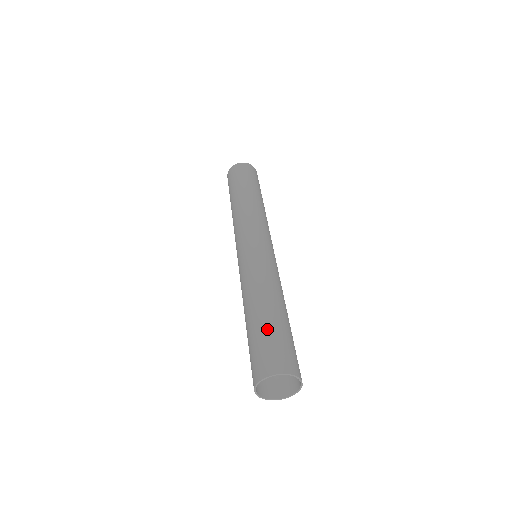
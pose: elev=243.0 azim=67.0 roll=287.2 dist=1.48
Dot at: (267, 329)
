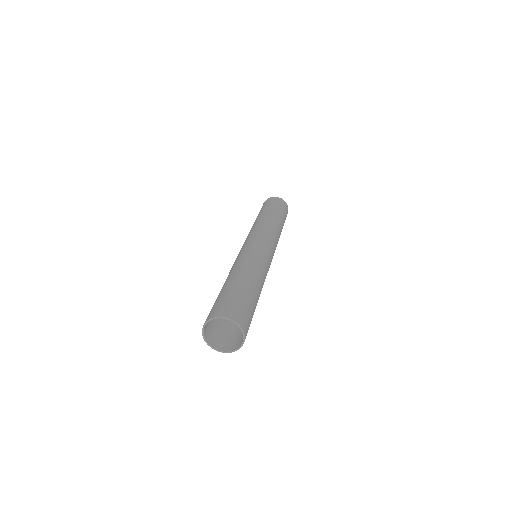
Dot at: (231, 290)
